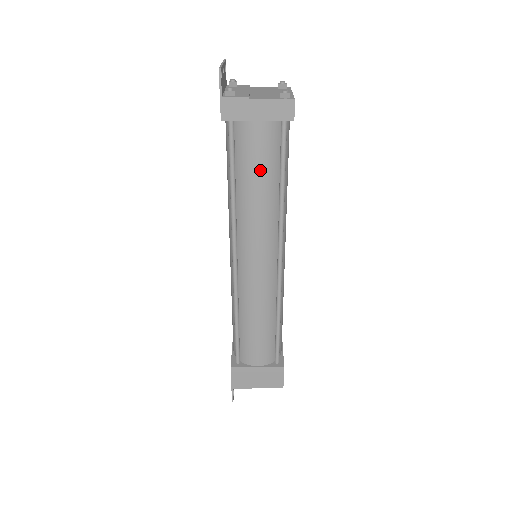
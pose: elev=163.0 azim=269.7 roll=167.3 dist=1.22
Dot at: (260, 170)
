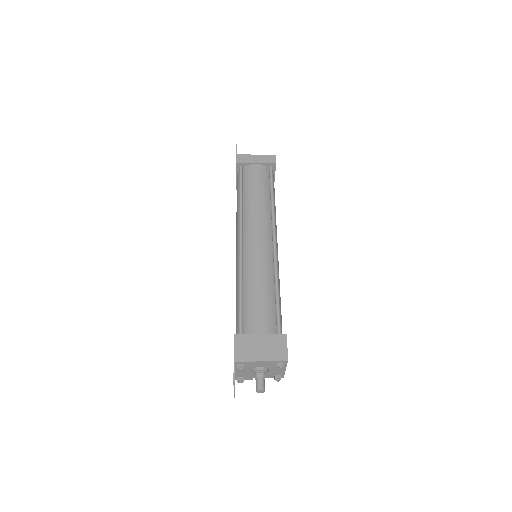
Dot at: (258, 185)
